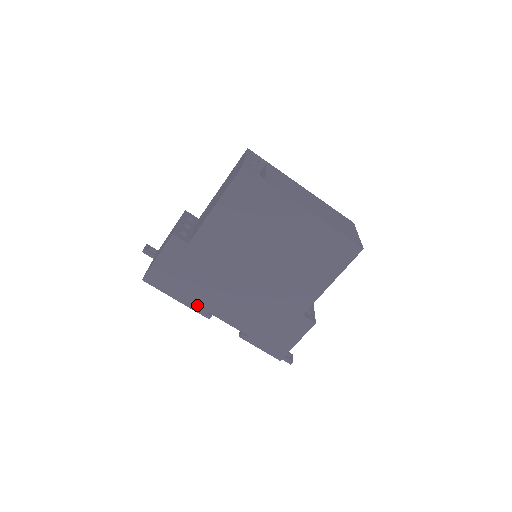
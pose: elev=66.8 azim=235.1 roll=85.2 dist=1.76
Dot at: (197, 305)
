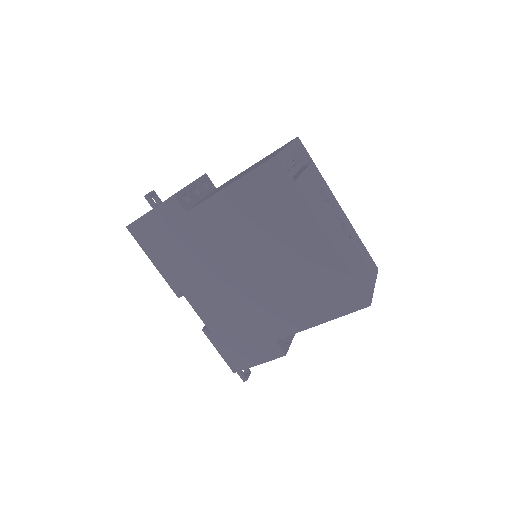
Dot at: (172, 278)
